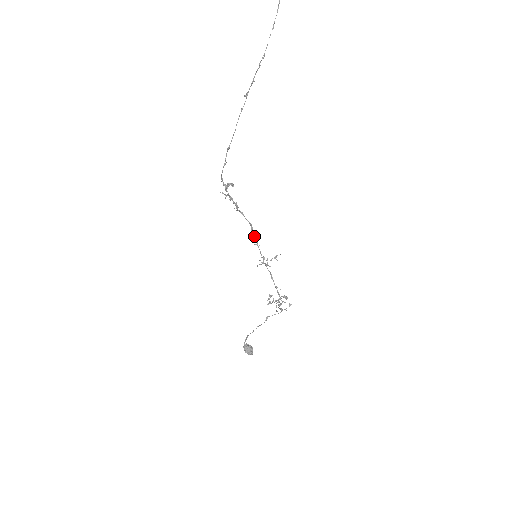
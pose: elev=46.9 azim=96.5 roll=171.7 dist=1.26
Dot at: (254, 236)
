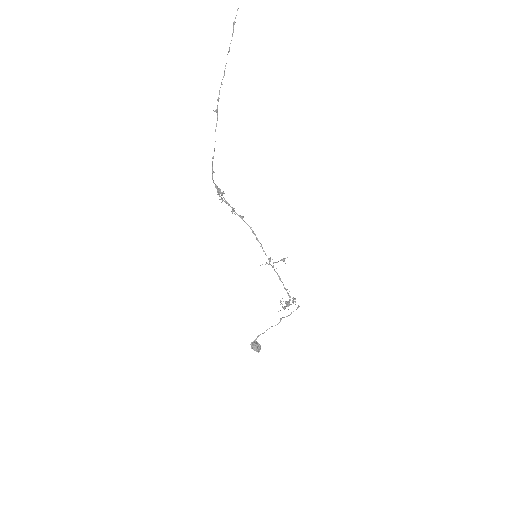
Dot at: (256, 238)
